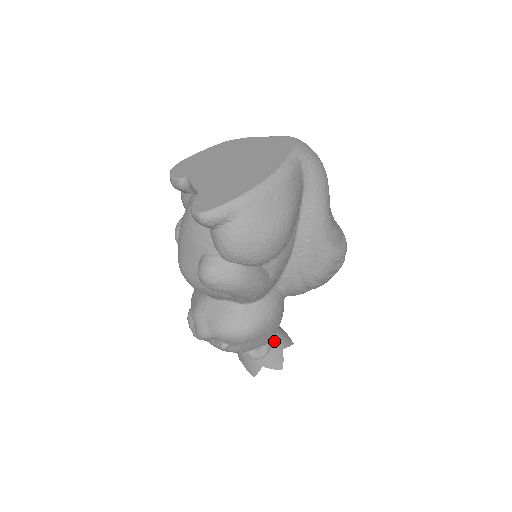
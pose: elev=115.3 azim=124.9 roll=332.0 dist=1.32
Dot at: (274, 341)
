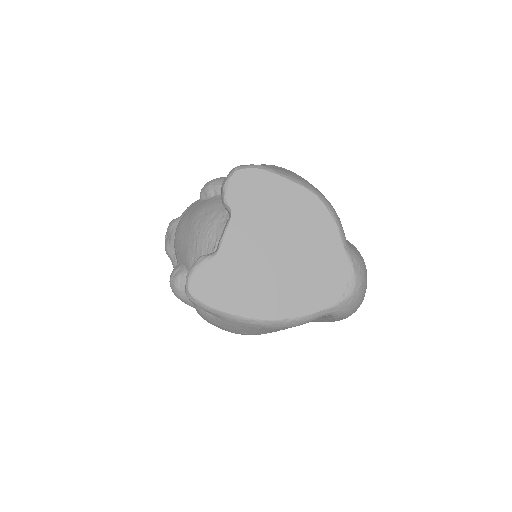
Dot at: occluded
